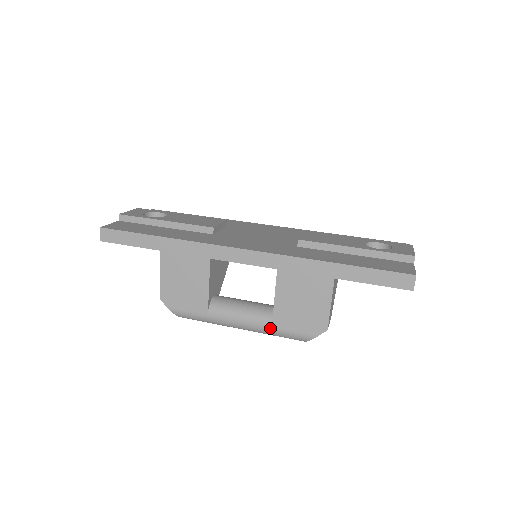
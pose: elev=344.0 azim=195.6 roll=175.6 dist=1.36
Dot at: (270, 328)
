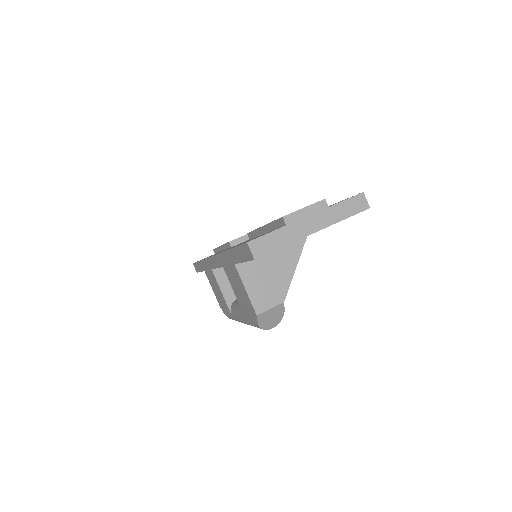
Dot at: (246, 320)
